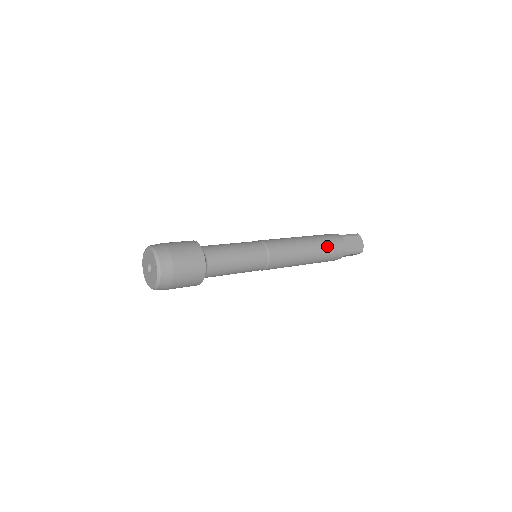
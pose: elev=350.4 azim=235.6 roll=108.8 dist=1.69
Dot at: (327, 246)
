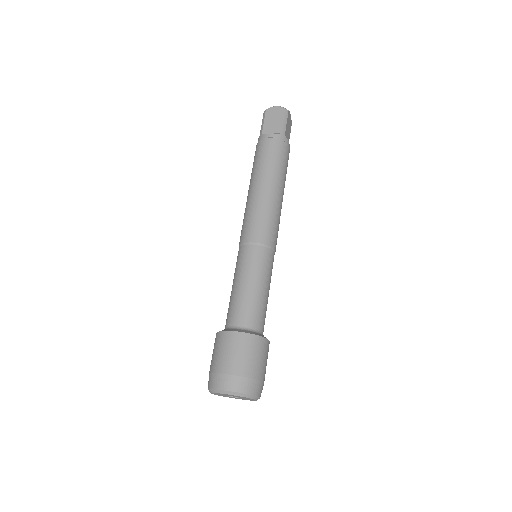
Dot at: (286, 169)
